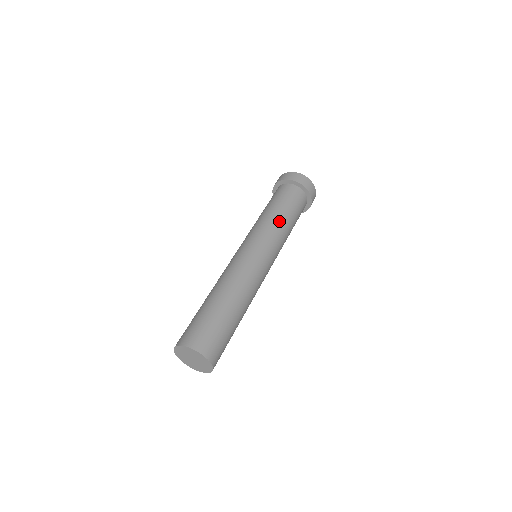
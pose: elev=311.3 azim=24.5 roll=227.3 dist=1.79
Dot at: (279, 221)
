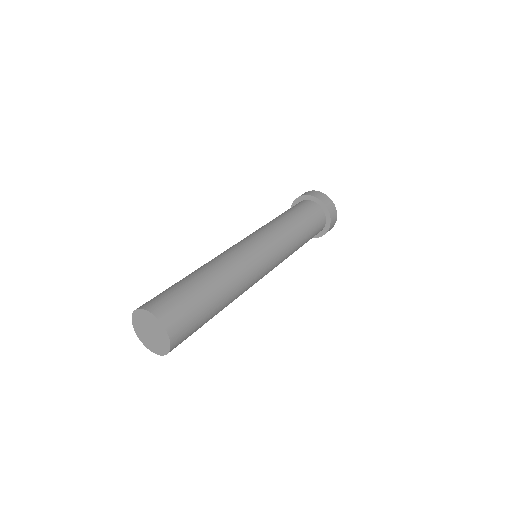
Dot at: (272, 221)
